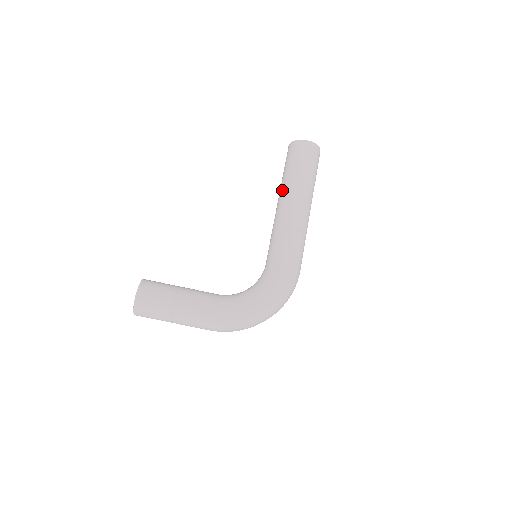
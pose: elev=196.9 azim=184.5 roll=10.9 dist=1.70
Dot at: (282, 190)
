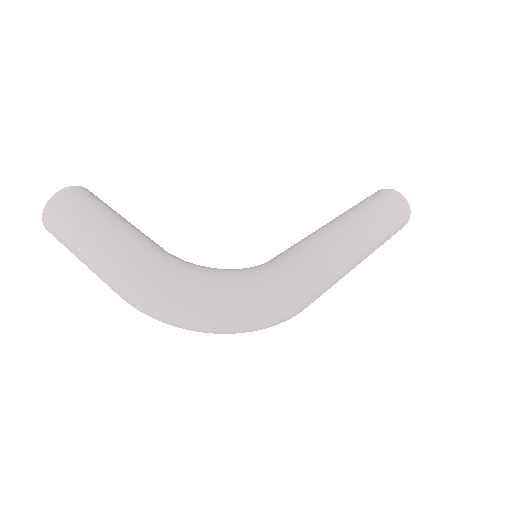
Dot at: occluded
